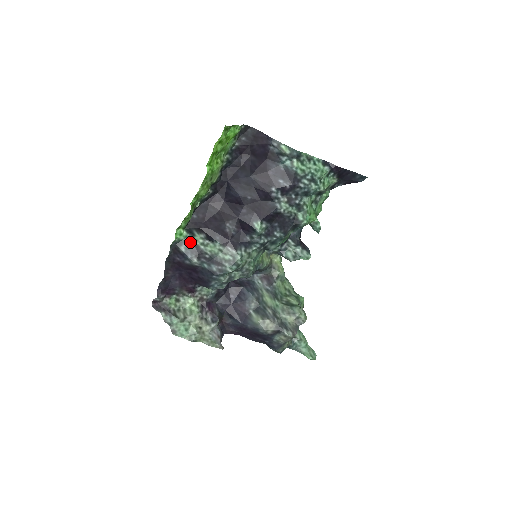
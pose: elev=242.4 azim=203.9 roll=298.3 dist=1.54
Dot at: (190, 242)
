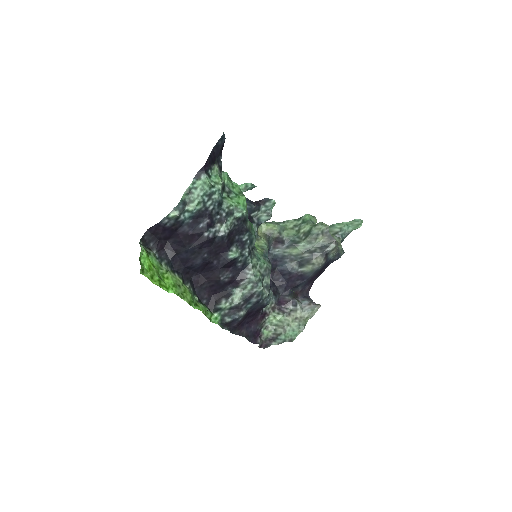
Dot at: (225, 312)
